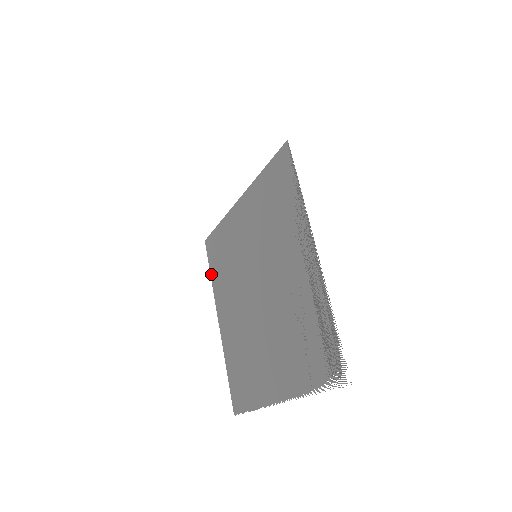
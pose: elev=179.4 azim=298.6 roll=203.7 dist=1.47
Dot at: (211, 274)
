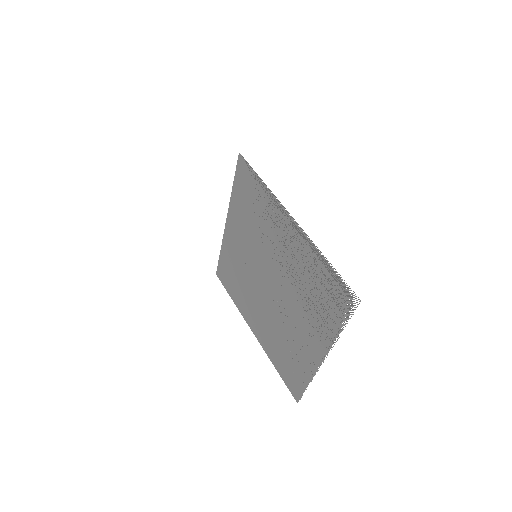
Dot at: (231, 297)
